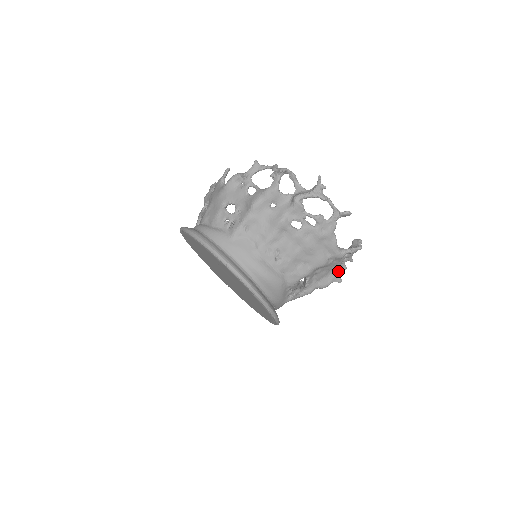
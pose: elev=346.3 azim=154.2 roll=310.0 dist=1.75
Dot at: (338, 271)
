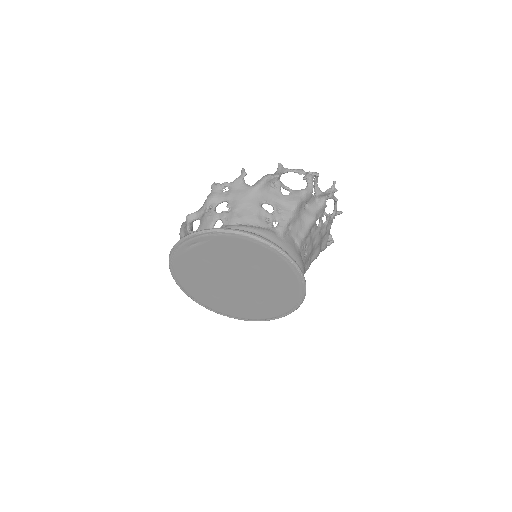
Dot at: occluded
